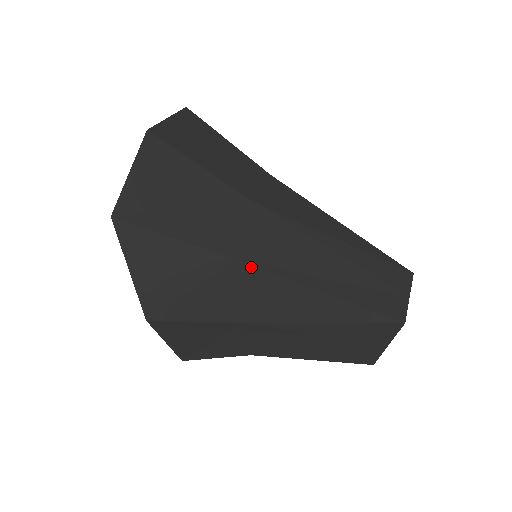
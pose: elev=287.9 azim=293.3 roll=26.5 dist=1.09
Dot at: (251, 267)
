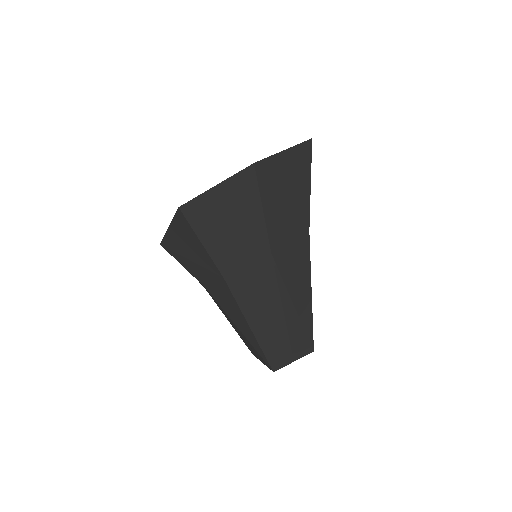
Dot at: (228, 287)
